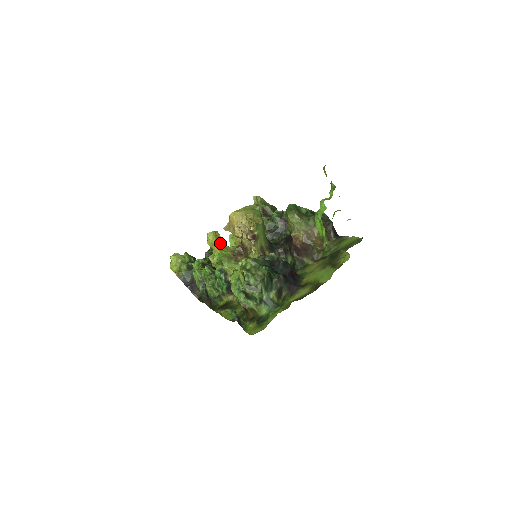
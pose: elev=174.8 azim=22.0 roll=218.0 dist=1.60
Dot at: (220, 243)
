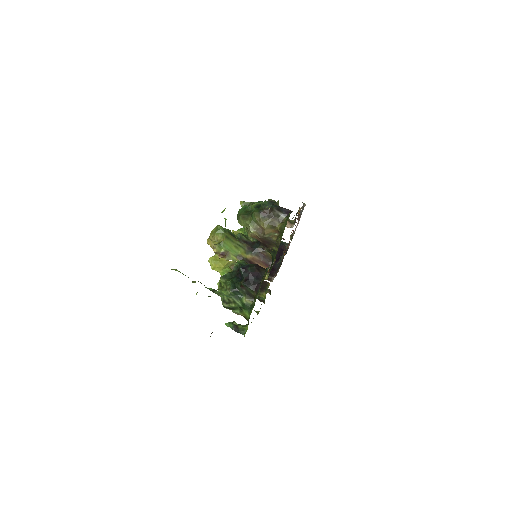
Dot at: (221, 263)
